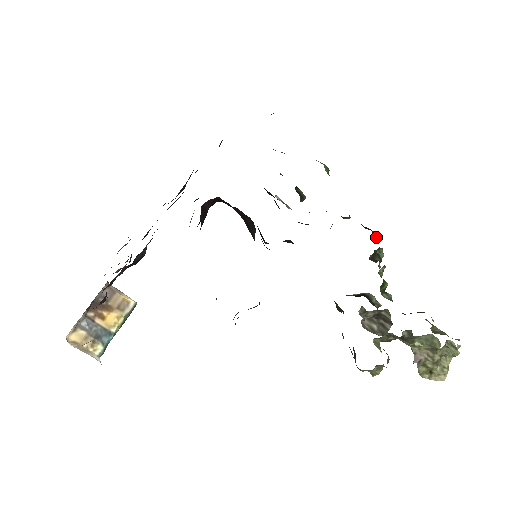
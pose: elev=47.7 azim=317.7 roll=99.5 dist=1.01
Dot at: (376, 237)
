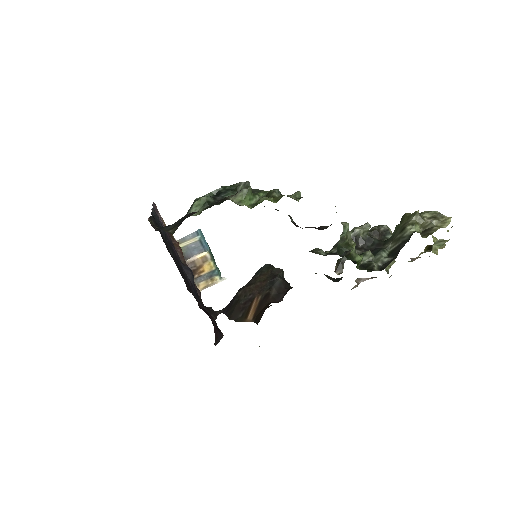
Dot at: occluded
